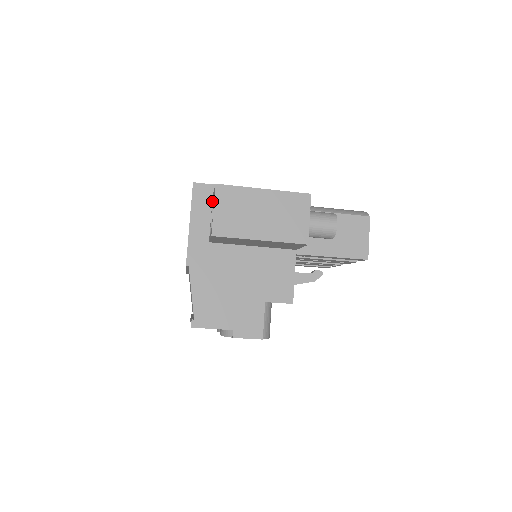
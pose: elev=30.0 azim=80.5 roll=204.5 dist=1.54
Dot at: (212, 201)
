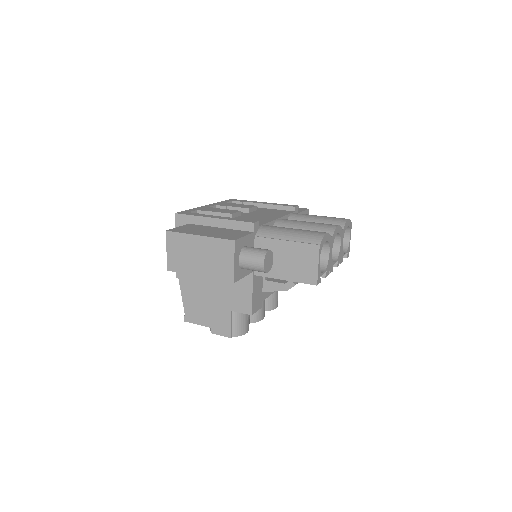
Dot at: occluded
